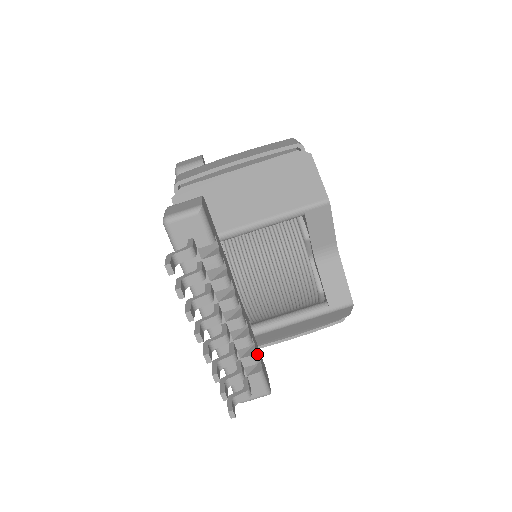
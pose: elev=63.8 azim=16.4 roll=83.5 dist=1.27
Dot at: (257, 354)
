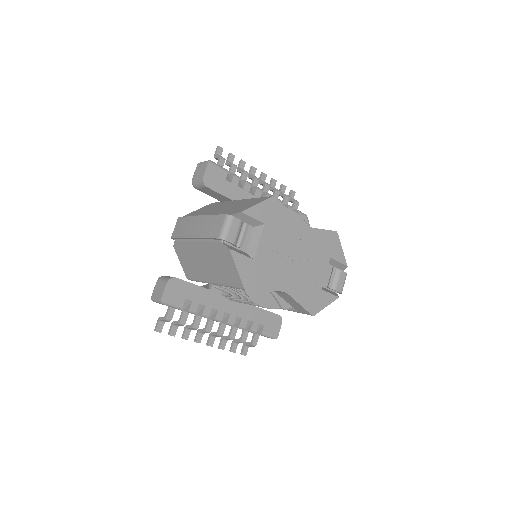
Dot at: (254, 328)
